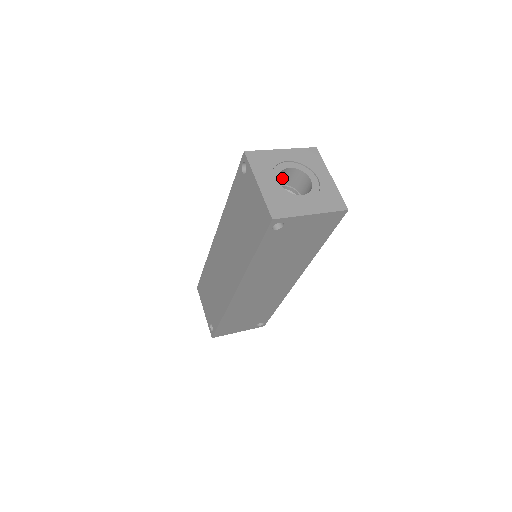
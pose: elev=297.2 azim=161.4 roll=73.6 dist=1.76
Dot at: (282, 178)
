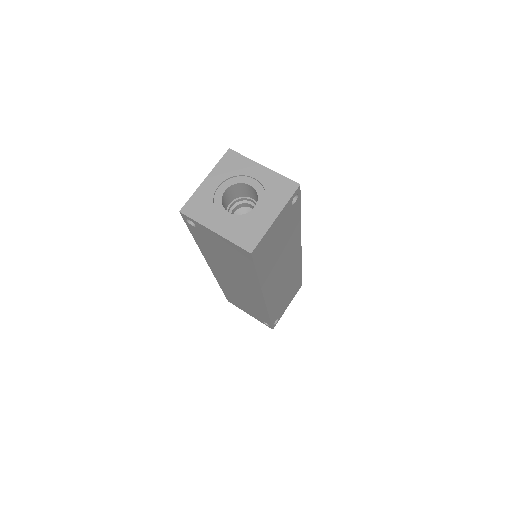
Dot at: (250, 192)
